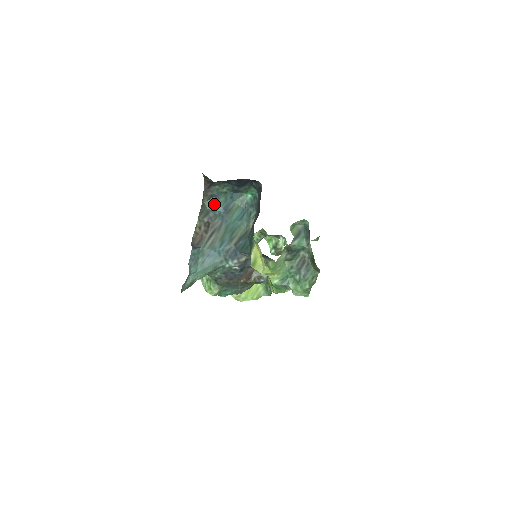
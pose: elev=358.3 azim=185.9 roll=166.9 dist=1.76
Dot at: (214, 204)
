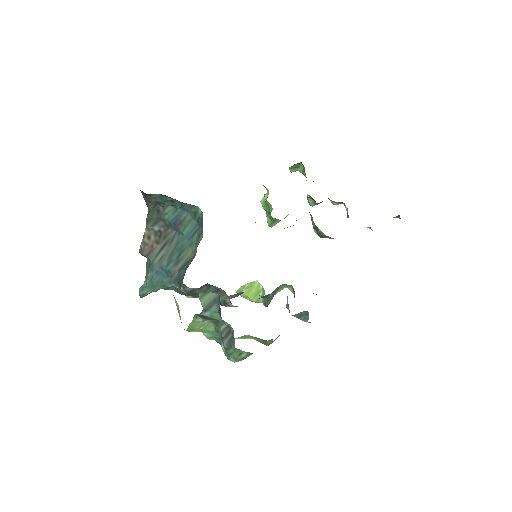
Dot at: (162, 212)
